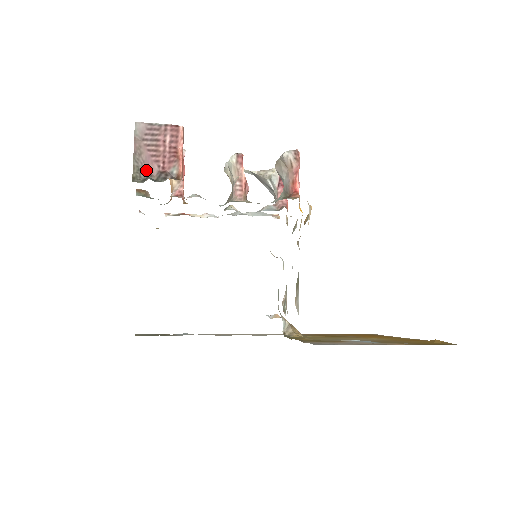
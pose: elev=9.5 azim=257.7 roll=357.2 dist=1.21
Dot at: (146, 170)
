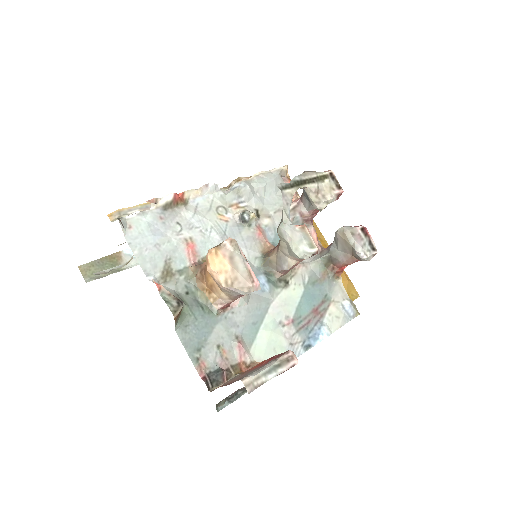
Dot at: (233, 394)
